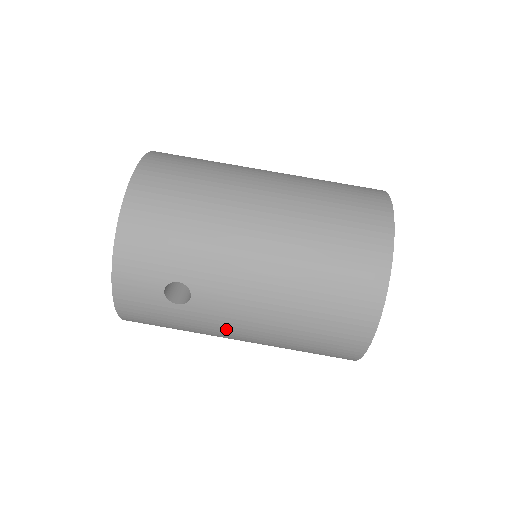
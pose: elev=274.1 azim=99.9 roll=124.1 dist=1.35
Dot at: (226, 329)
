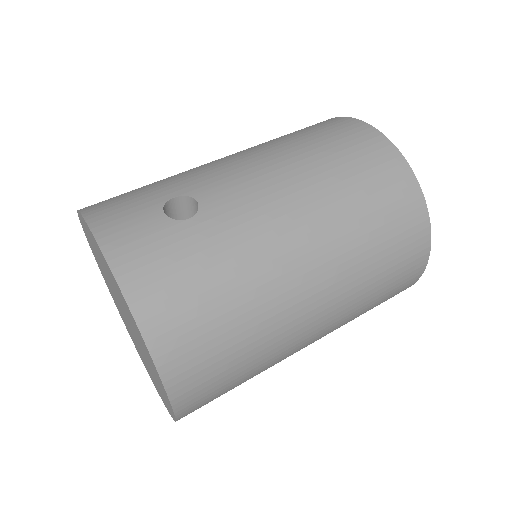
Dot at: (267, 224)
